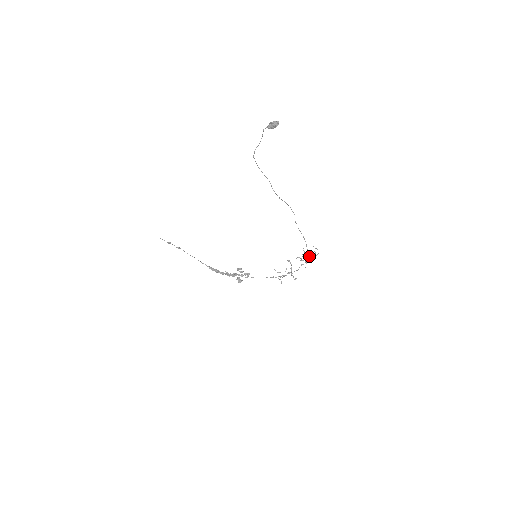
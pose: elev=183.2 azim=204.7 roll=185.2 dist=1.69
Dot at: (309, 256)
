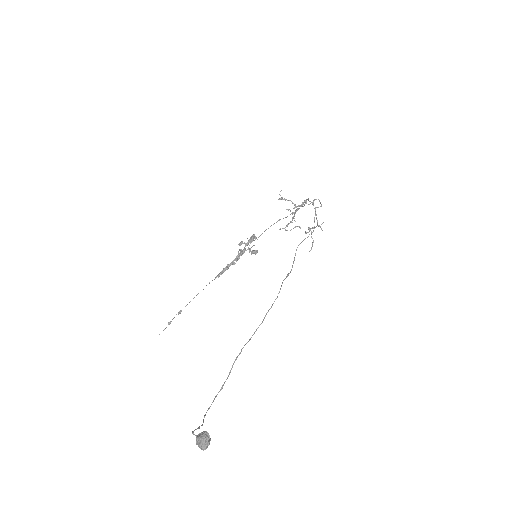
Dot at: (317, 222)
